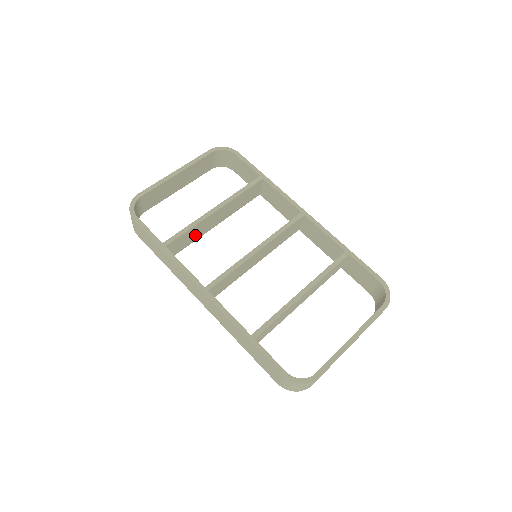
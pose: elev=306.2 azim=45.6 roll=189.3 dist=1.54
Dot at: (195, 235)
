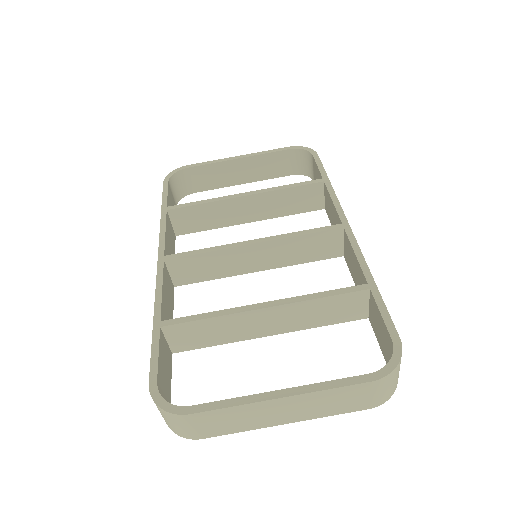
Dot at: (215, 219)
